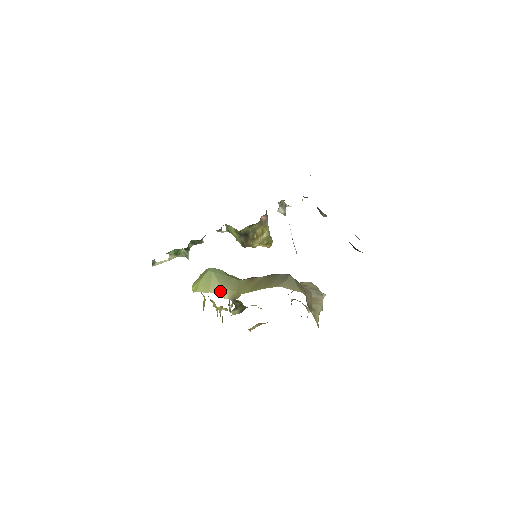
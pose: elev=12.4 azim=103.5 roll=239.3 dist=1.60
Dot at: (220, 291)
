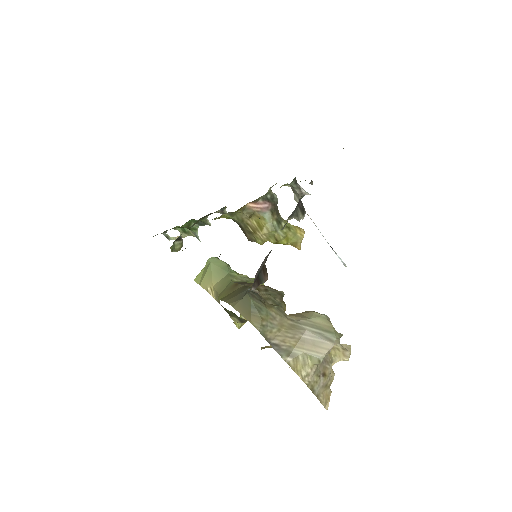
Dot at: (210, 287)
